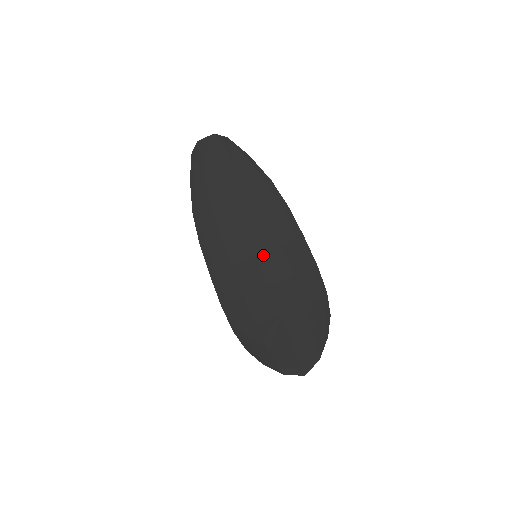
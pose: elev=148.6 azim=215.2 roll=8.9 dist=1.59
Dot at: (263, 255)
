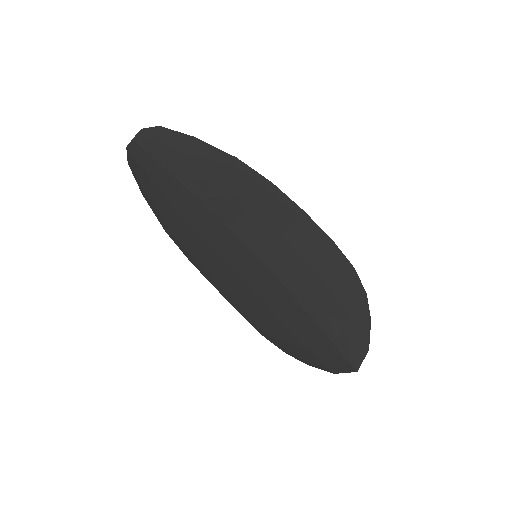
Dot at: (264, 251)
